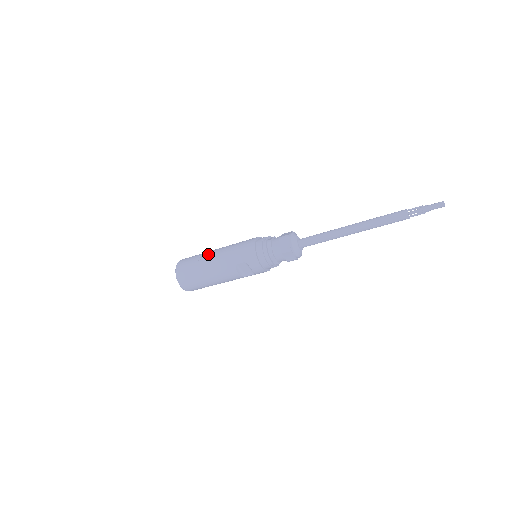
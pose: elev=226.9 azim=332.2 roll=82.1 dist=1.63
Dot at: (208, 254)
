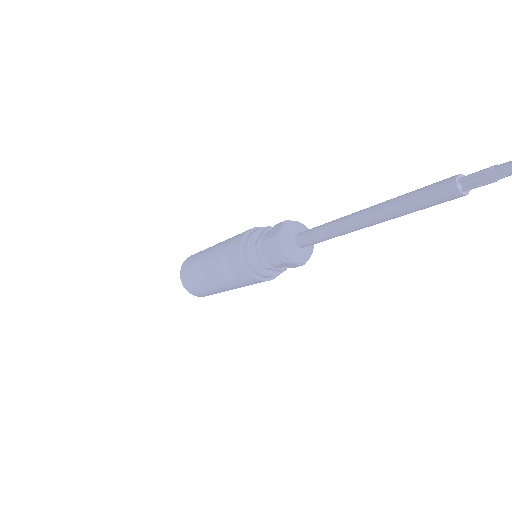
Dot at: occluded
